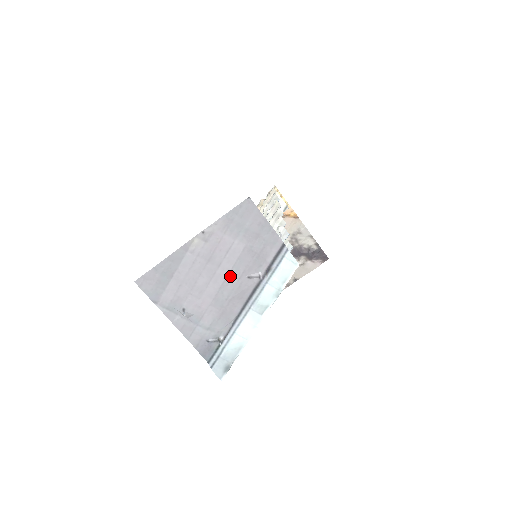
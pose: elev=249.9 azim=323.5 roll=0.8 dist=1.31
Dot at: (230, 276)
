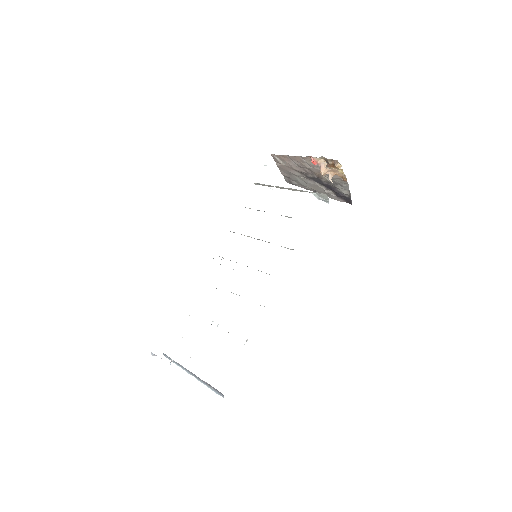
Dot at: occluded
